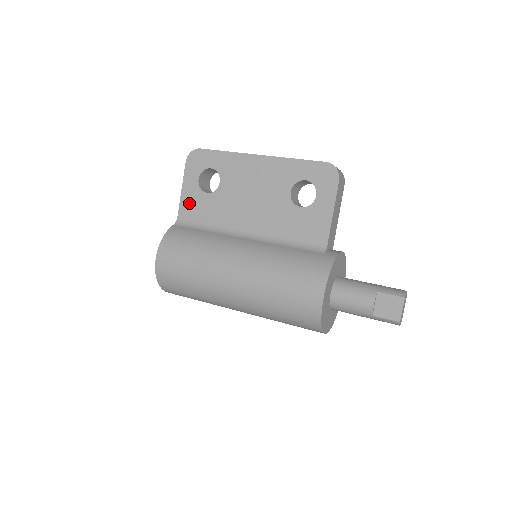
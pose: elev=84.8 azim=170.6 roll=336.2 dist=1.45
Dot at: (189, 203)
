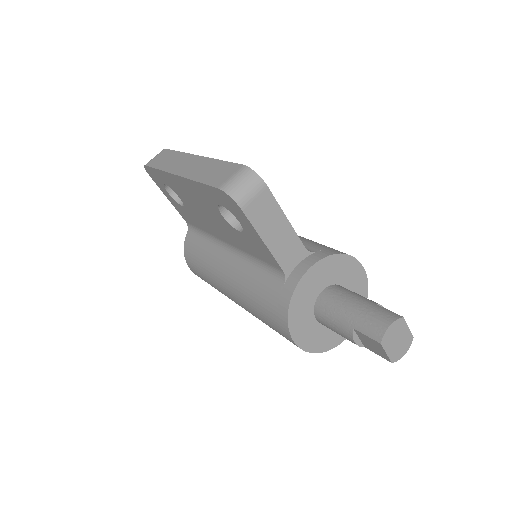
Dot at: (181, 212)
